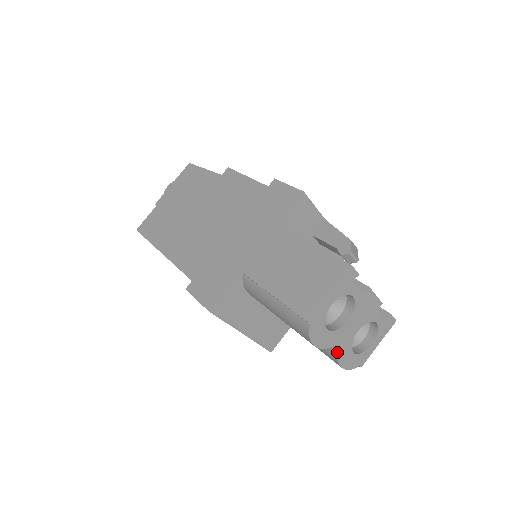
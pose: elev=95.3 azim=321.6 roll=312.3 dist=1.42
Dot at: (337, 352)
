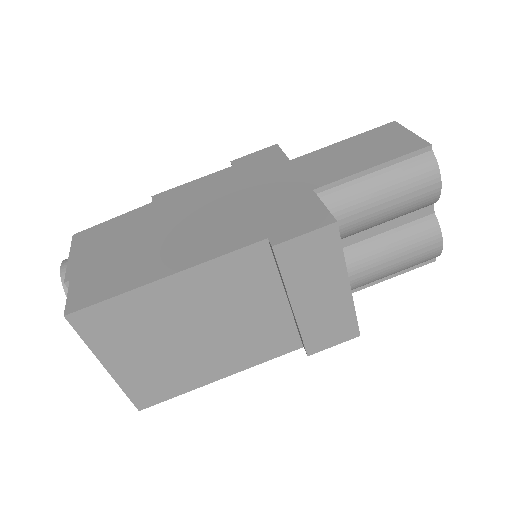
Dot at: (435, 218)
